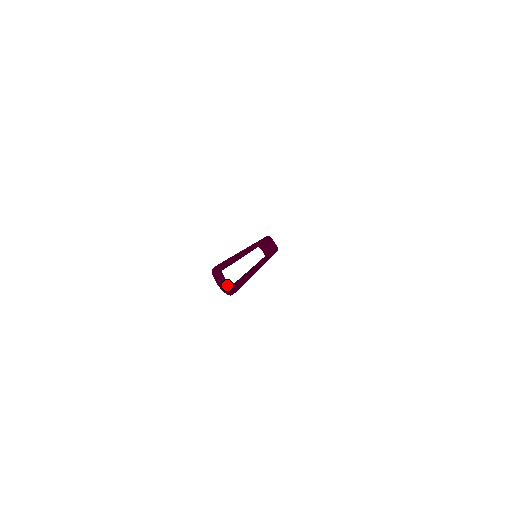
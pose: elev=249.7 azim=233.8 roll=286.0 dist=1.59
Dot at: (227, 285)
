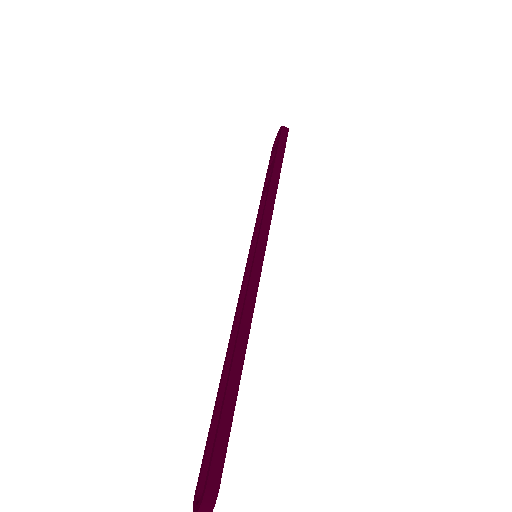
Dot at: out of frame
